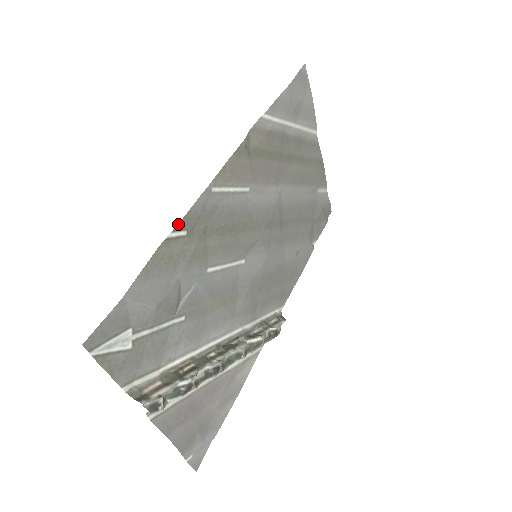
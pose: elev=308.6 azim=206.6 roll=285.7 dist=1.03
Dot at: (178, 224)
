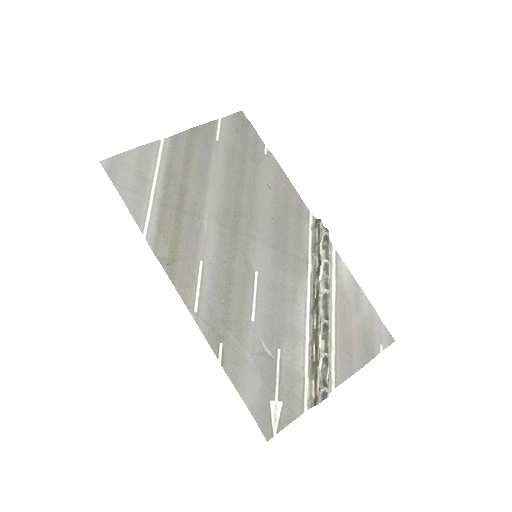
Dot at: (214, 352)
